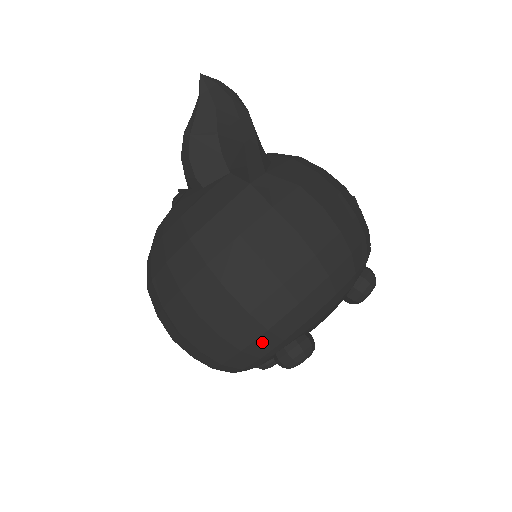
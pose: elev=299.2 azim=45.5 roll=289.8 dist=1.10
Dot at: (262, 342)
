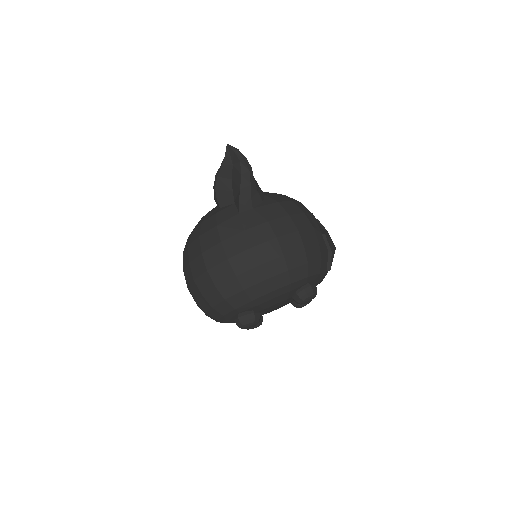
Dot at: (223, 306)
